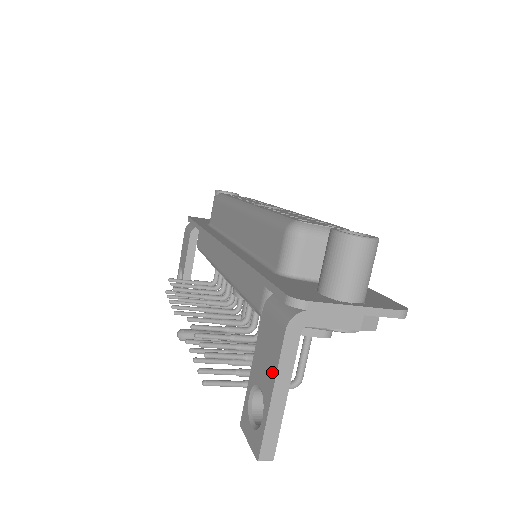
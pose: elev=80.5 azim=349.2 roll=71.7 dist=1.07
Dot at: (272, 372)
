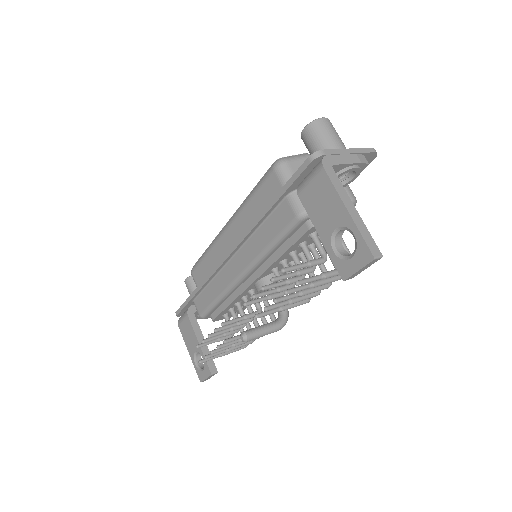
Dot at: (336, 202)
